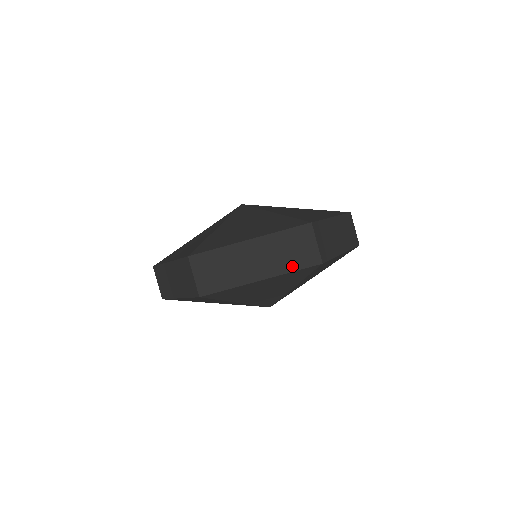
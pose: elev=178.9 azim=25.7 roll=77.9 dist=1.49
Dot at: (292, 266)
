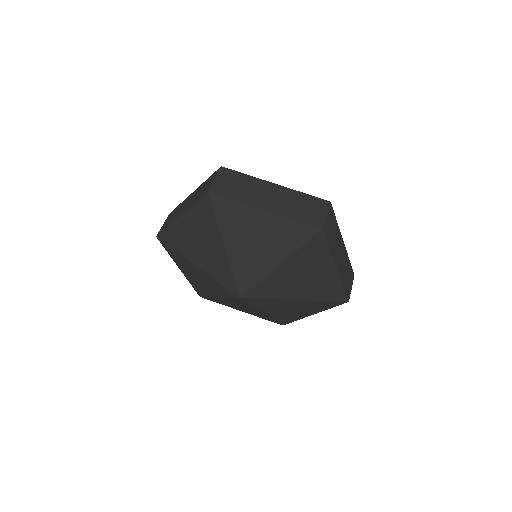
Dot at: (196, 200)
